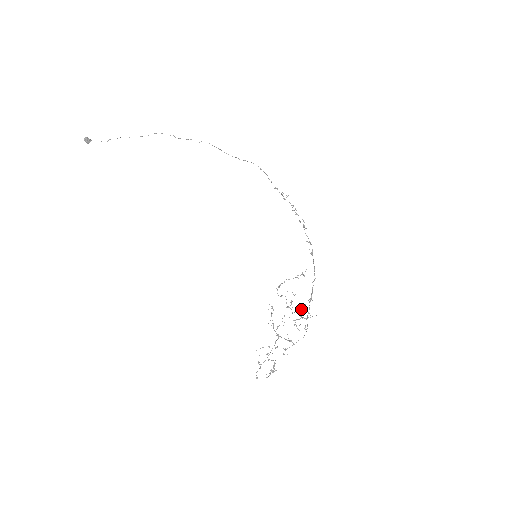
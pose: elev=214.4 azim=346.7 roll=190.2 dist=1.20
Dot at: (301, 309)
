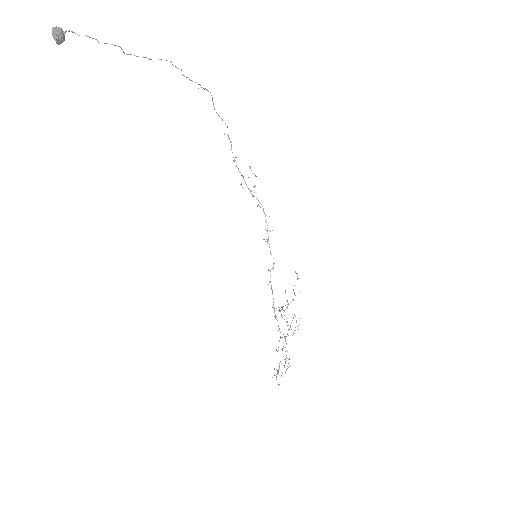
Dot at: occluded
